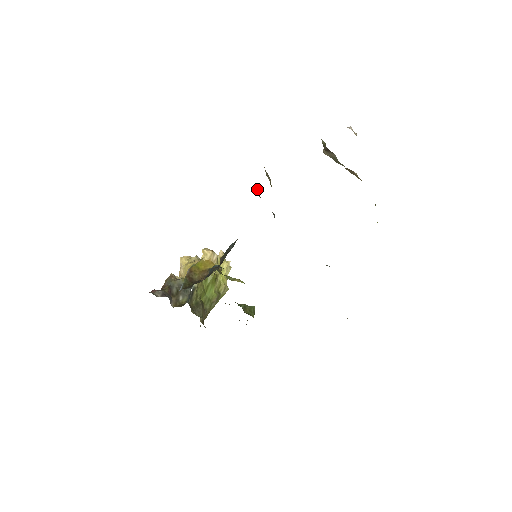
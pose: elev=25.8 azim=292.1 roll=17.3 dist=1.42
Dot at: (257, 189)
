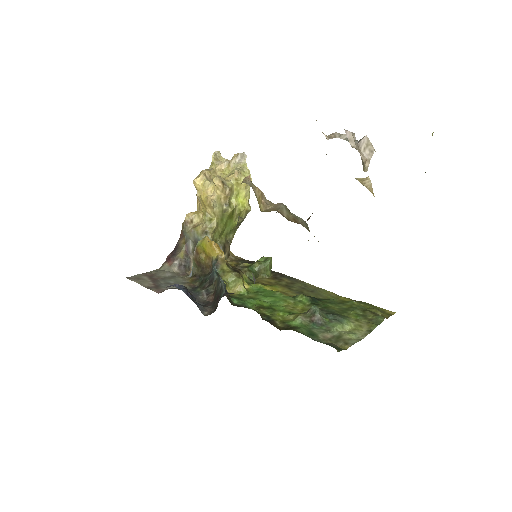
Dot at: occluded
